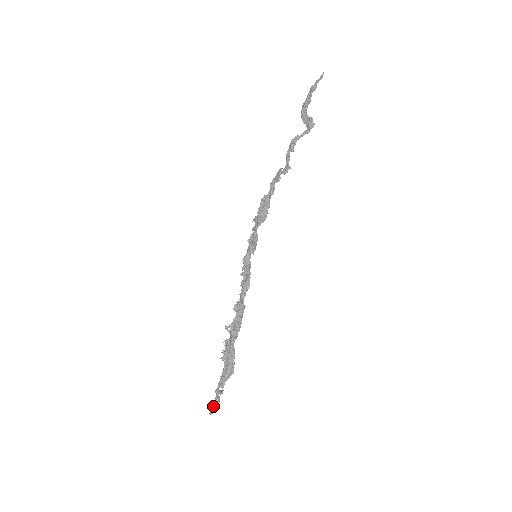
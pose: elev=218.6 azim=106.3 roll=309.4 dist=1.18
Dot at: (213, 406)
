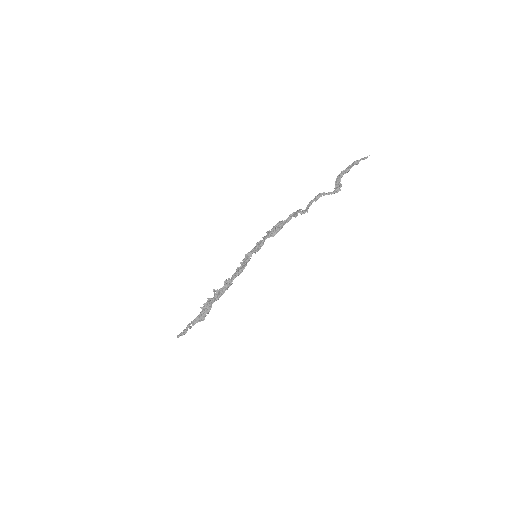
Dot at: (181, 333)
